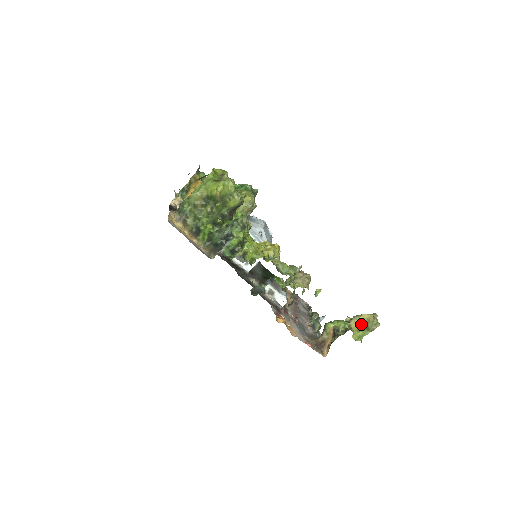
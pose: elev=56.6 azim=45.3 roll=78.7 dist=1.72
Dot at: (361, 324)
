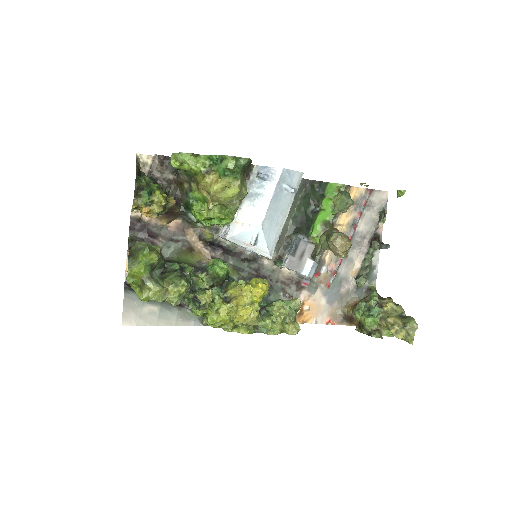
Dot at: occluded
